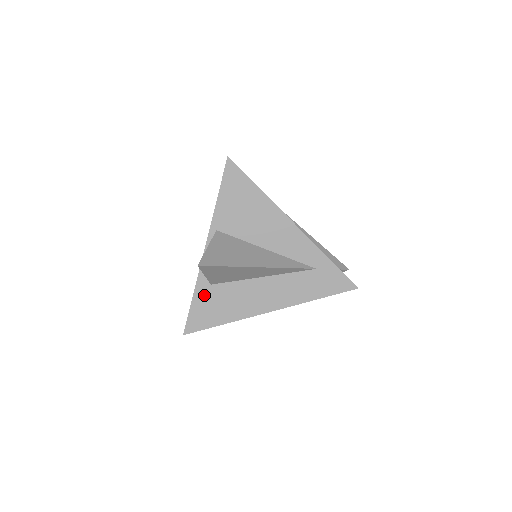
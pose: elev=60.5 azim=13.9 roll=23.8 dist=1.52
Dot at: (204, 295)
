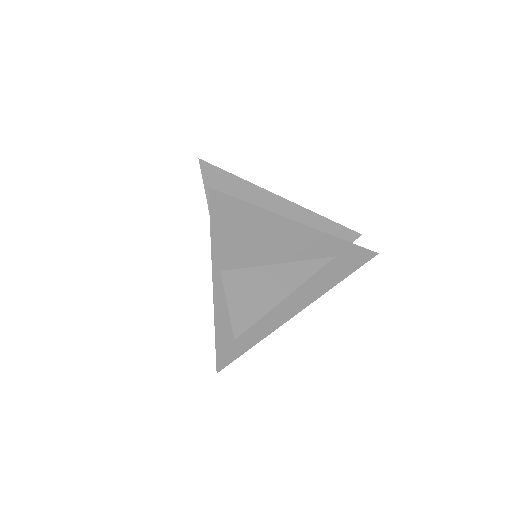
Dot at: (227, 333)
